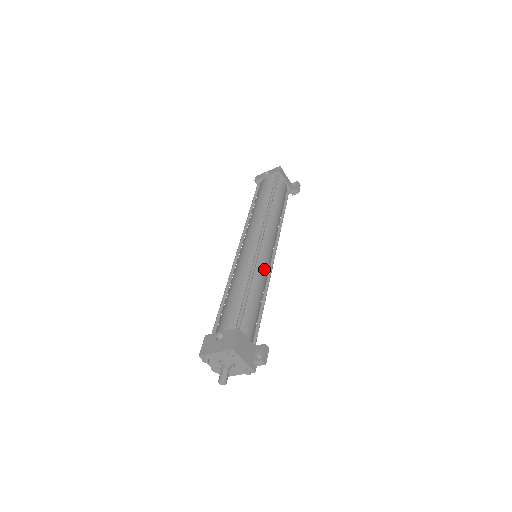
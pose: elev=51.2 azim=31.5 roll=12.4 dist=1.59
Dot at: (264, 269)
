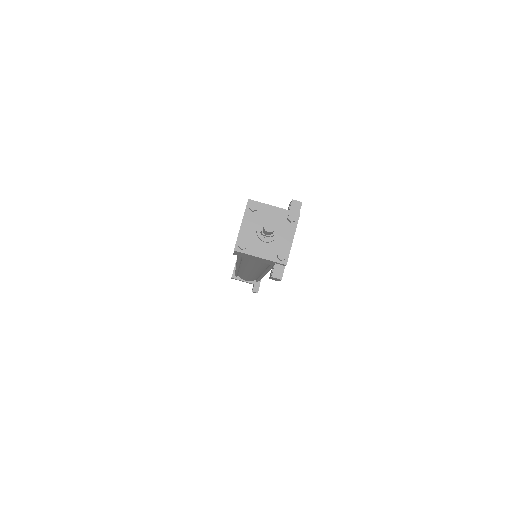
Dot at: occluded
